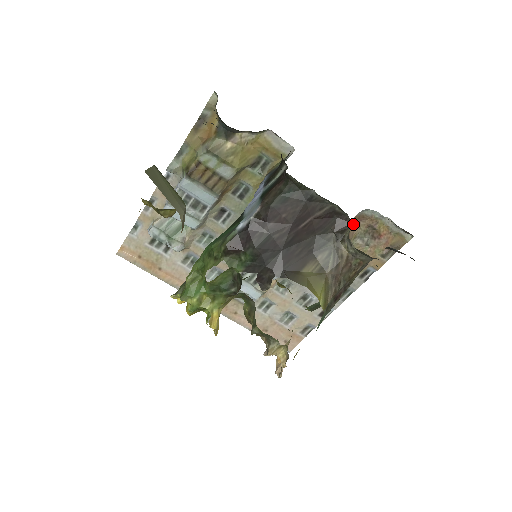
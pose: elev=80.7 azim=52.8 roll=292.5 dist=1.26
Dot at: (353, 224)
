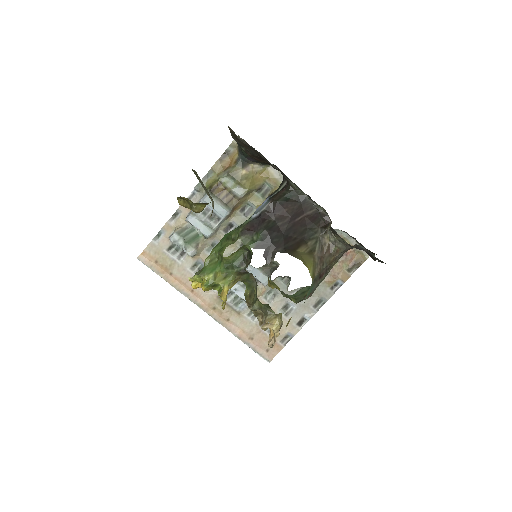
Dot at: occluded
